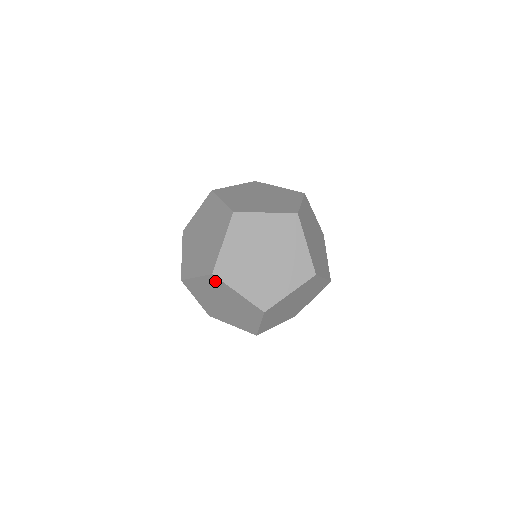
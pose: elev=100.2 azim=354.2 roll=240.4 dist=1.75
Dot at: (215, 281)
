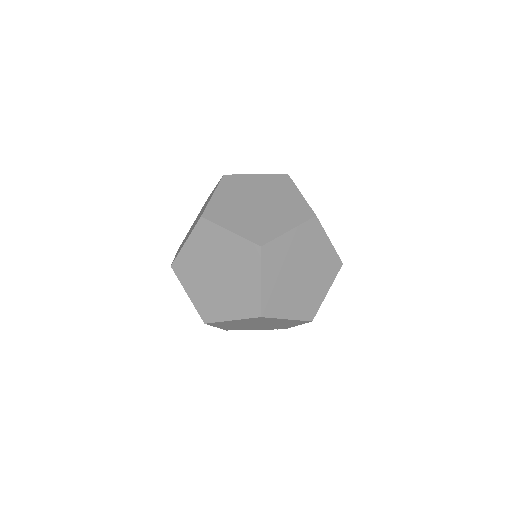
Dot at: (251, 253)
